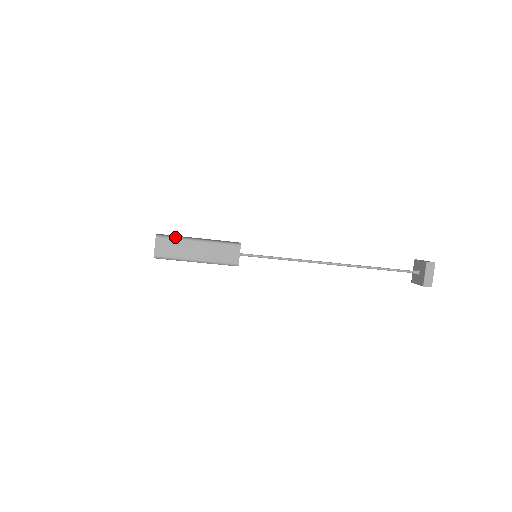
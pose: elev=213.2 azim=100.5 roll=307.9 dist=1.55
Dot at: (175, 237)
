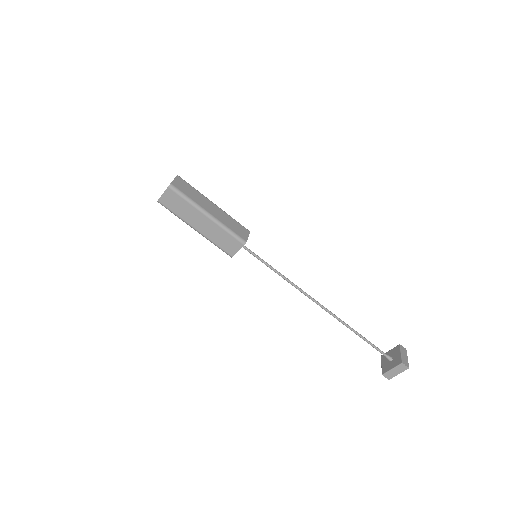
Dot at: (194, 188)
